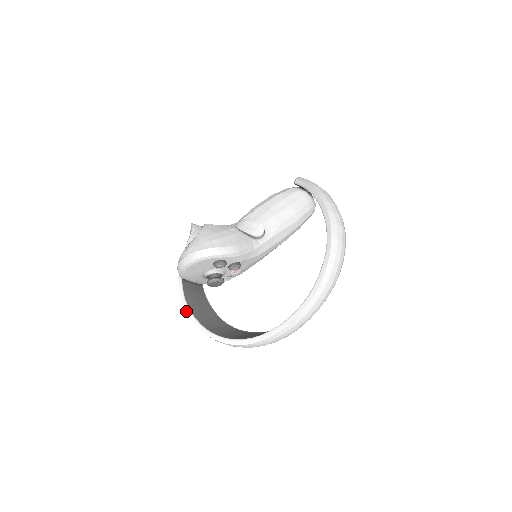
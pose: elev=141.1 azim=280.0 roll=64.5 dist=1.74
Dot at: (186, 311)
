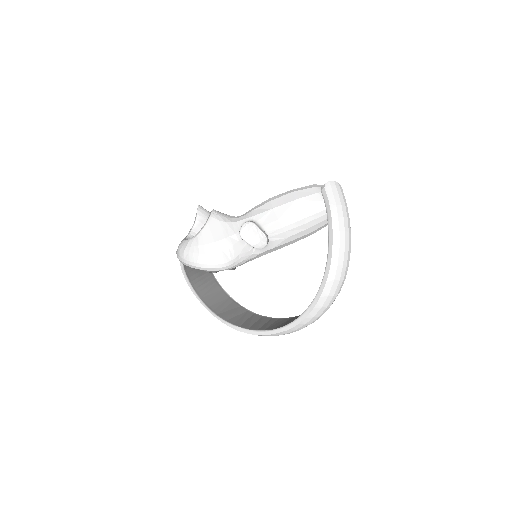
Dot at: (184, 276)
